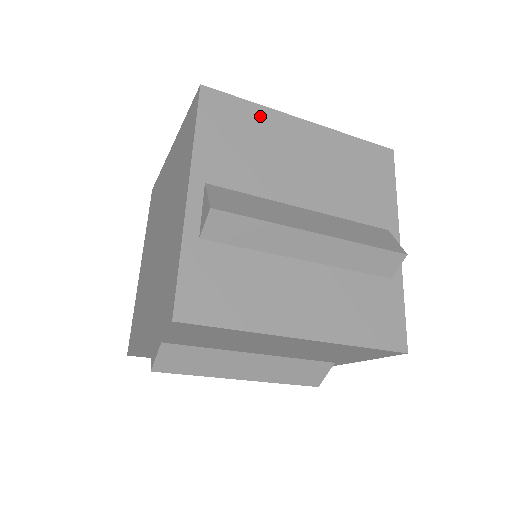
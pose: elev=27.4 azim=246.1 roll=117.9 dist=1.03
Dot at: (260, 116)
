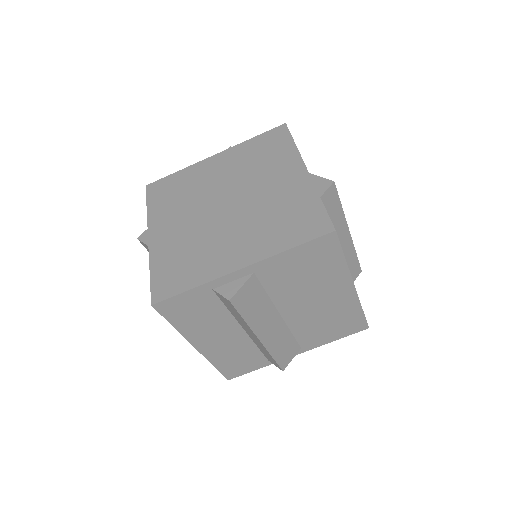
Dot at: occluded
